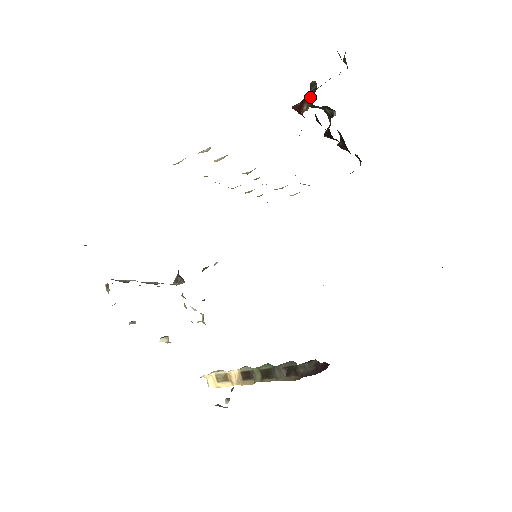
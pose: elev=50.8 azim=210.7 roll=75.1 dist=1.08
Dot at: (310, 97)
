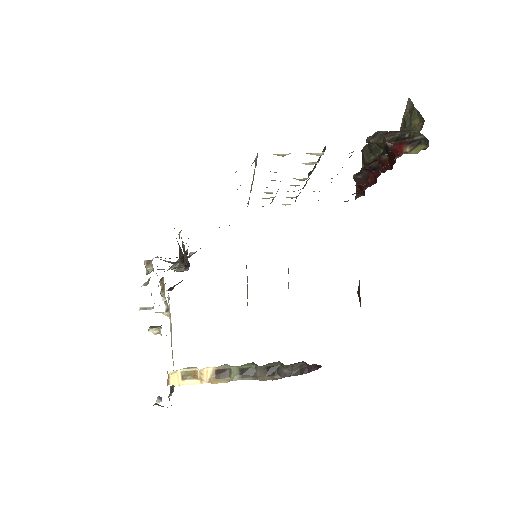
Dot at: (416, 143)
